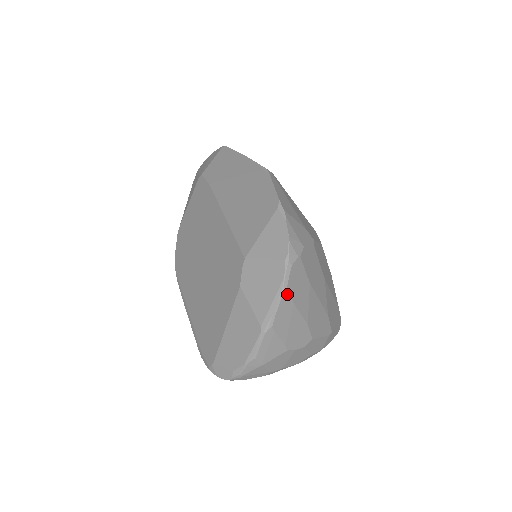
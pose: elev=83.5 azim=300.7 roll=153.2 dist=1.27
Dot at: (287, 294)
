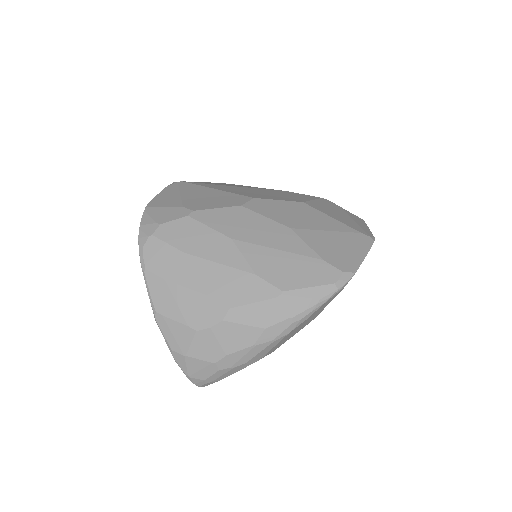
Dot at: (151, 275)
